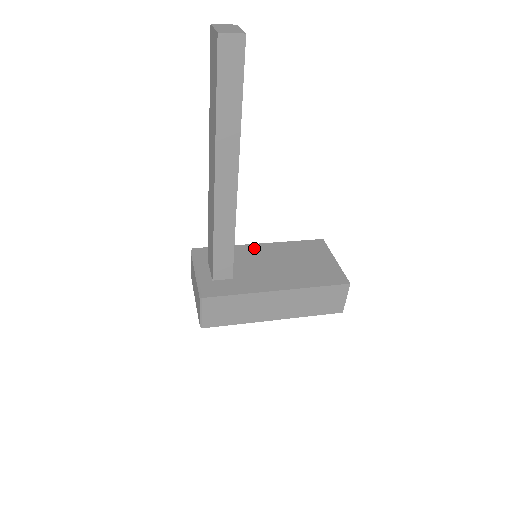
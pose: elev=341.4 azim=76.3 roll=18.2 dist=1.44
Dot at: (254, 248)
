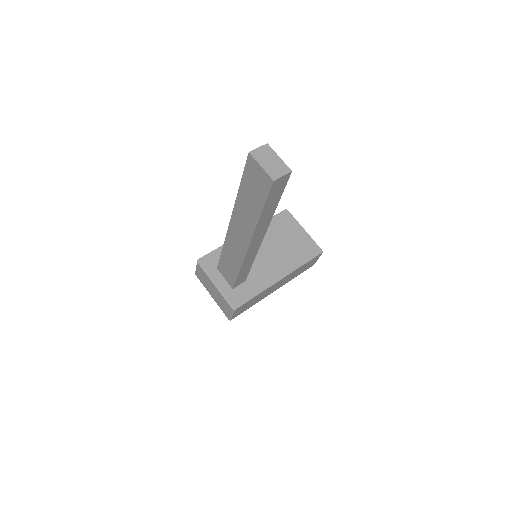
Dot at: occluded
